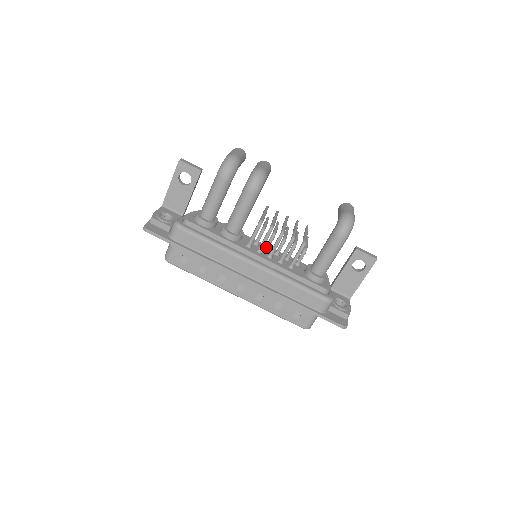
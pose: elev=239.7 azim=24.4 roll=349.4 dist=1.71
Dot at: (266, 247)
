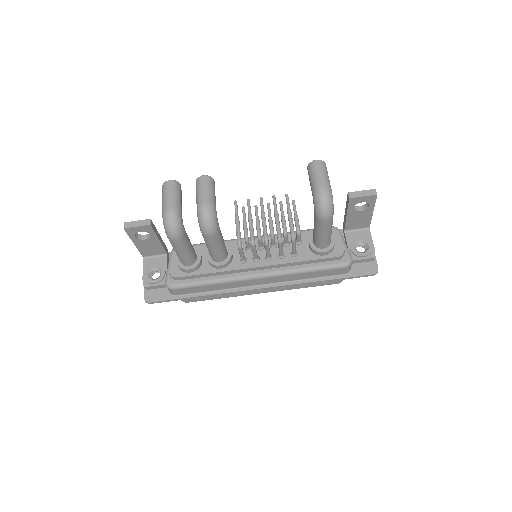
Dot at: (260, 247)
